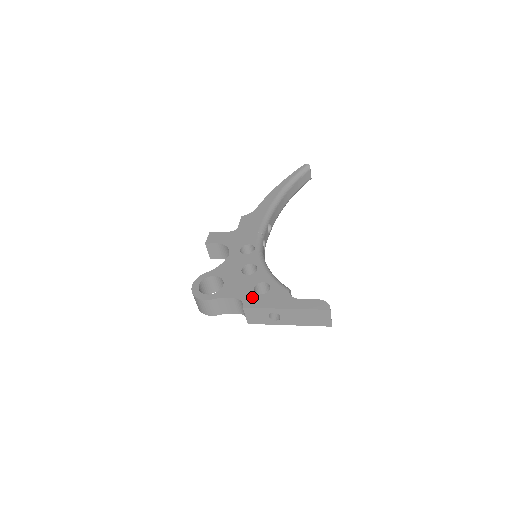
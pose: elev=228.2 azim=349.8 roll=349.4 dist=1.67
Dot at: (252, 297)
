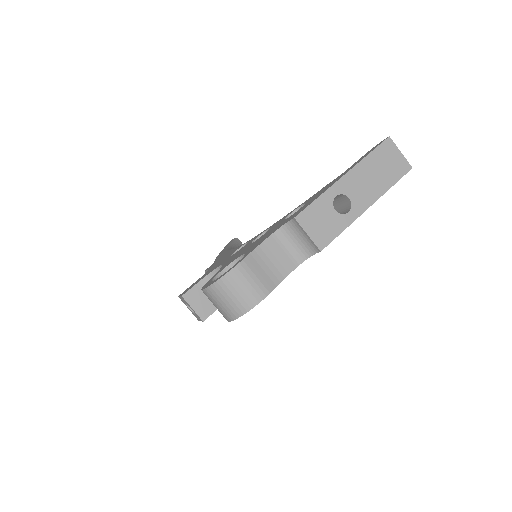
Dot at: (293, 215)
